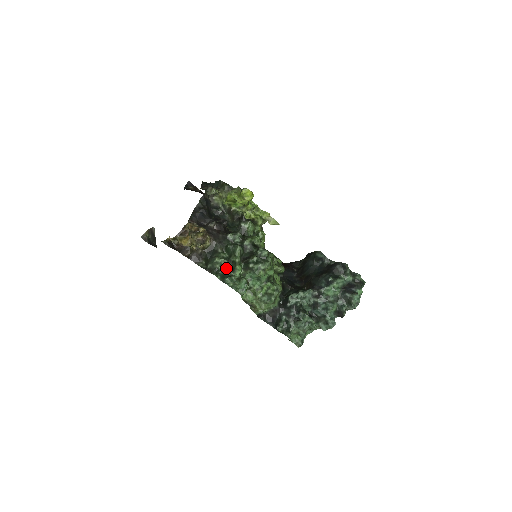
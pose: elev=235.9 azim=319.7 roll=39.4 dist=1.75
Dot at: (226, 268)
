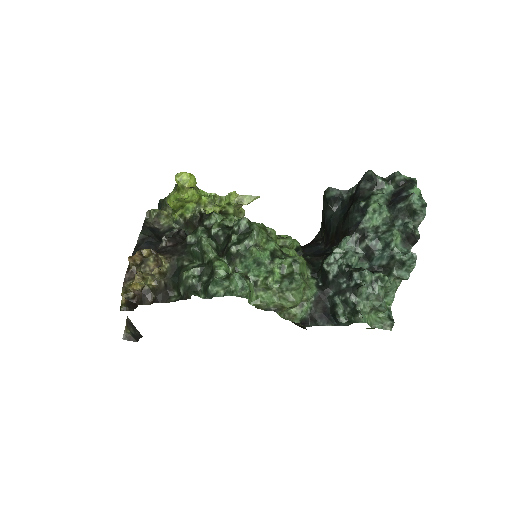
Dot at: (204, 277)
